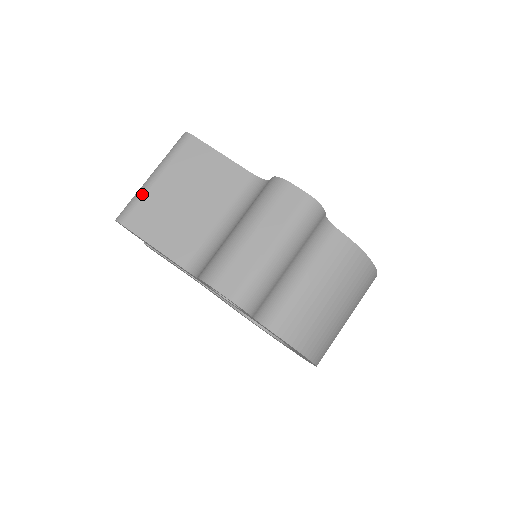
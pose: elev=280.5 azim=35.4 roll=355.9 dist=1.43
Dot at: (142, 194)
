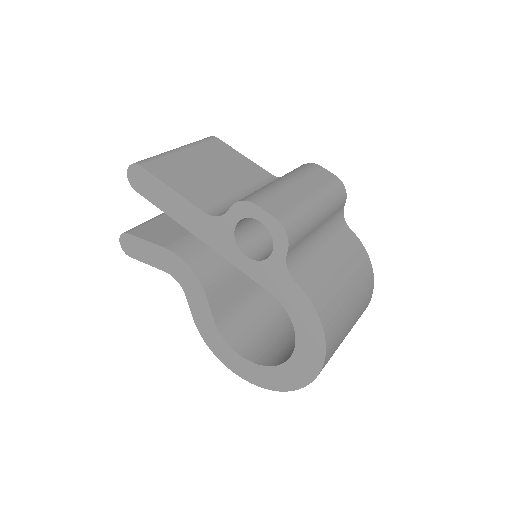
Dot at: (165, 154)
